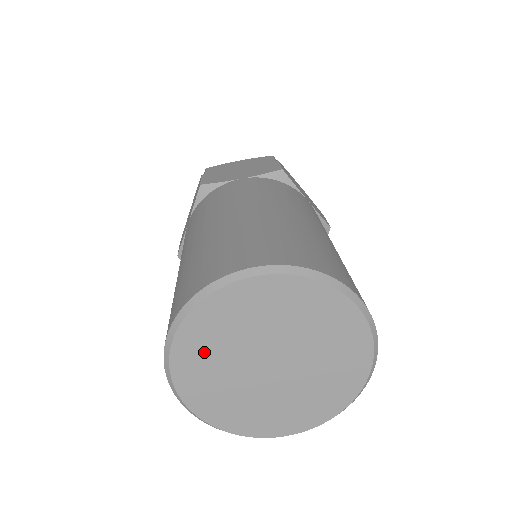
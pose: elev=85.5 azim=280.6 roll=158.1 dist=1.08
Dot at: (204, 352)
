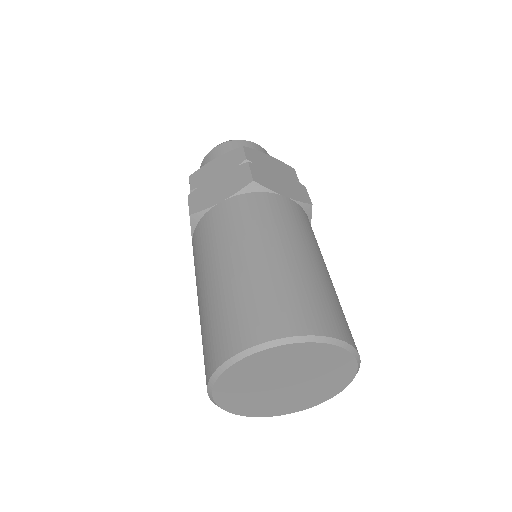
Dot at: (259, 366)
